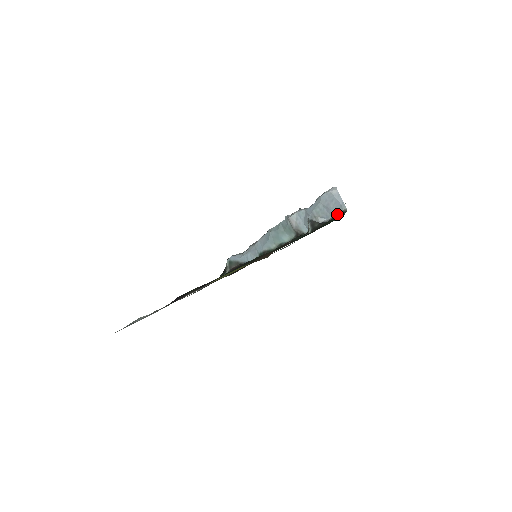
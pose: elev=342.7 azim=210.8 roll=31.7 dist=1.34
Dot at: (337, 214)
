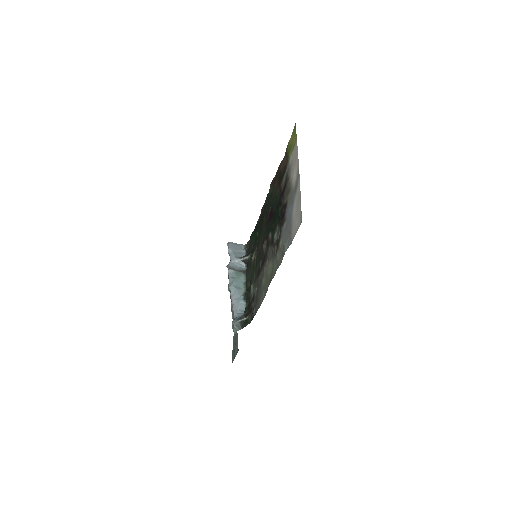
Dot at: (245, 248)
